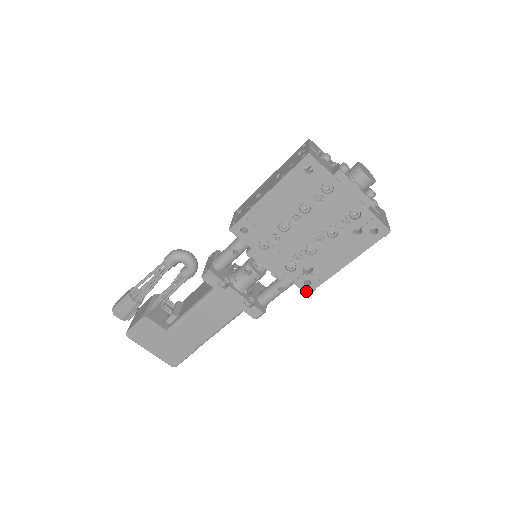
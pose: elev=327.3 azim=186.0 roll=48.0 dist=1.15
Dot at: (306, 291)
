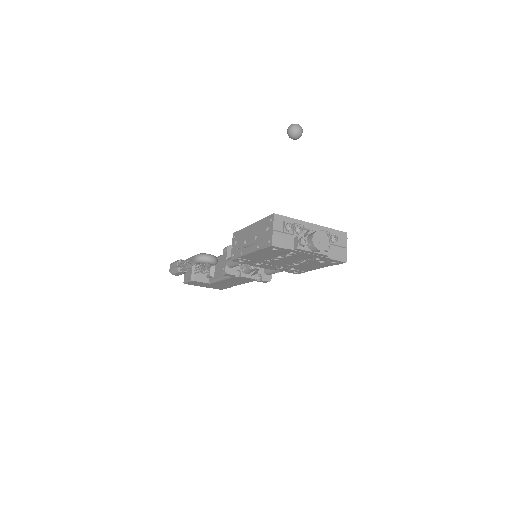
Dot at: (296, 273)
